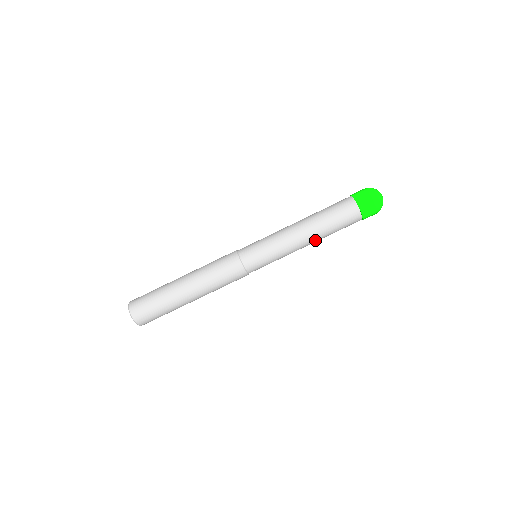
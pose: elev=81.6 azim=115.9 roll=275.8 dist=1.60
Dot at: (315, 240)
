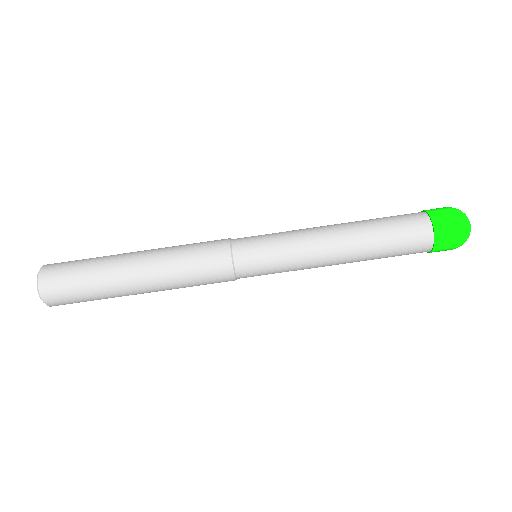
Dot at: (352, 254)
